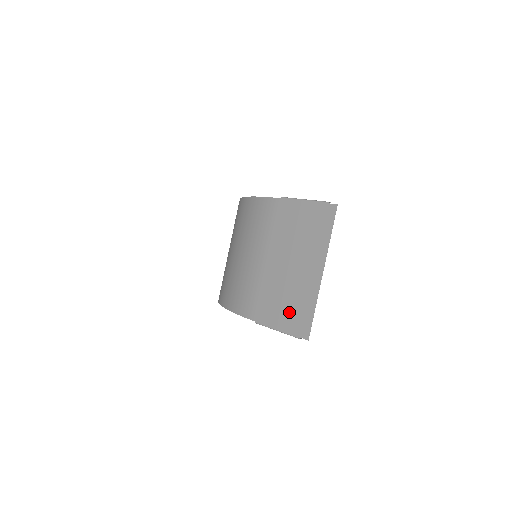
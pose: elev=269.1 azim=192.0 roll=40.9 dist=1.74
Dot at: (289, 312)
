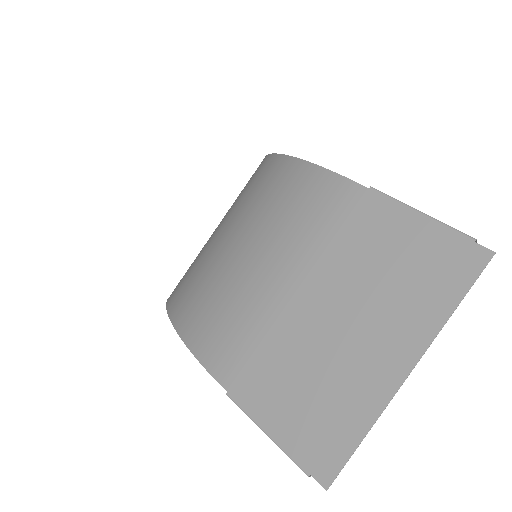
Dot at: (305, 412)
